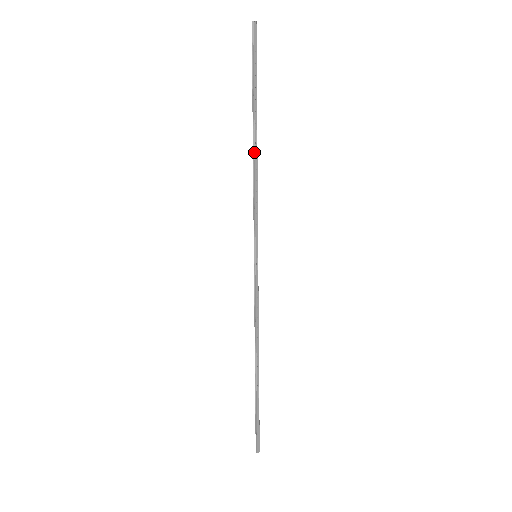
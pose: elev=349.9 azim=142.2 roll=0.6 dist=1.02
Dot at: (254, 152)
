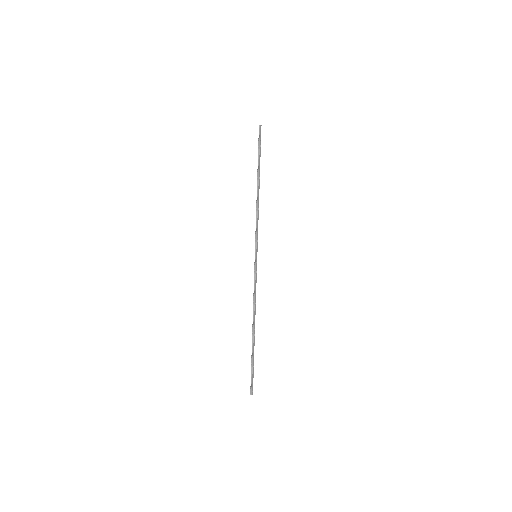
Dot at: (258, 194)
